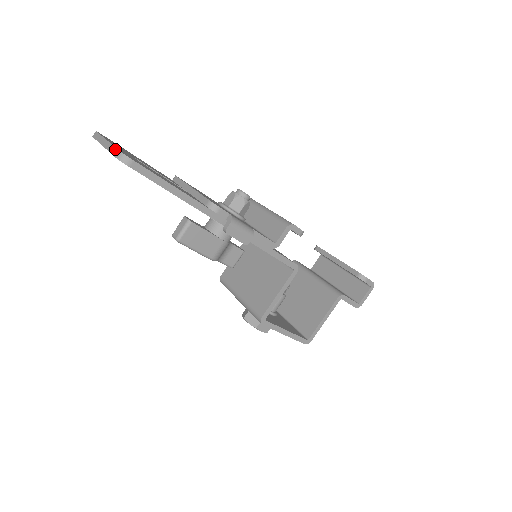
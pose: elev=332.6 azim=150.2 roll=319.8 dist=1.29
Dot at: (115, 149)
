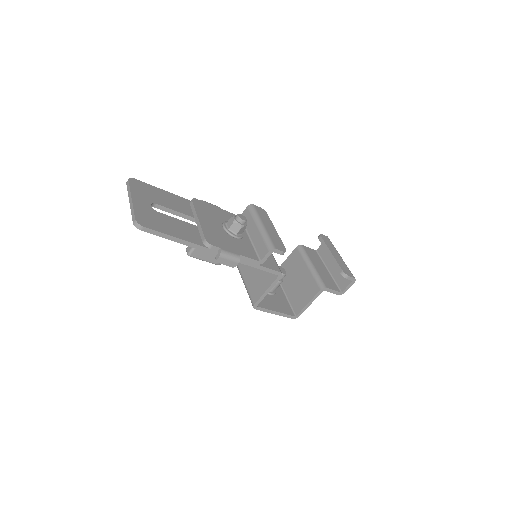
Dot at: (133, 215)
